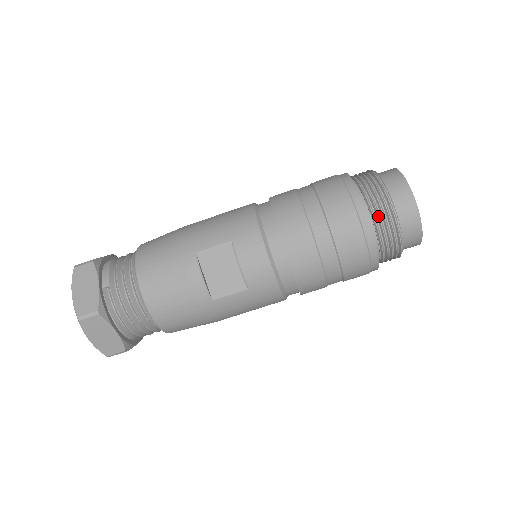
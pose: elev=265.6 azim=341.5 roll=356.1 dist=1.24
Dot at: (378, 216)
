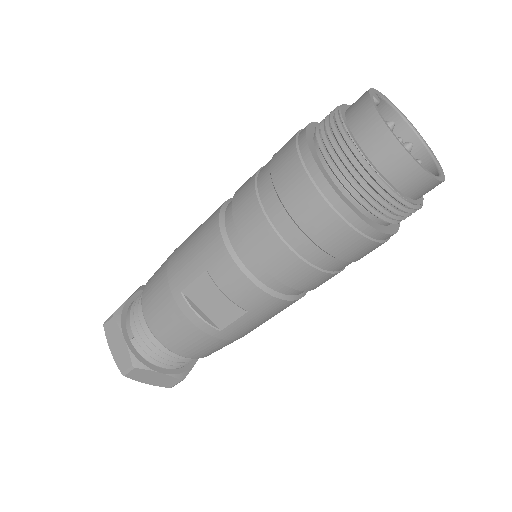
Dot at: (353, 187)
